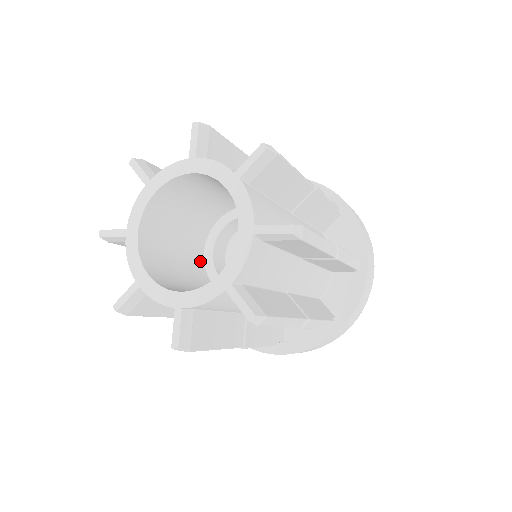
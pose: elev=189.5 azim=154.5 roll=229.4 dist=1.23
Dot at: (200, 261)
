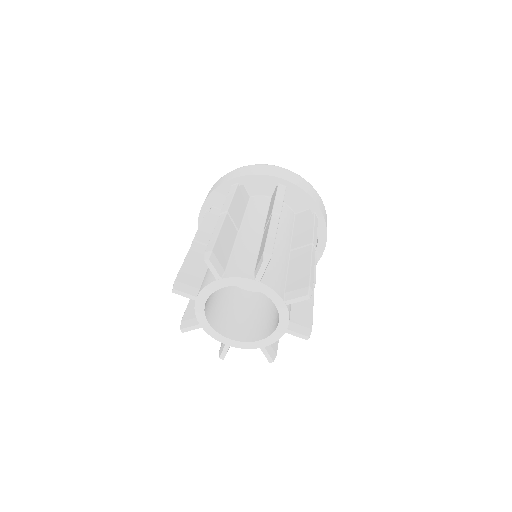
Dot at: occluded
